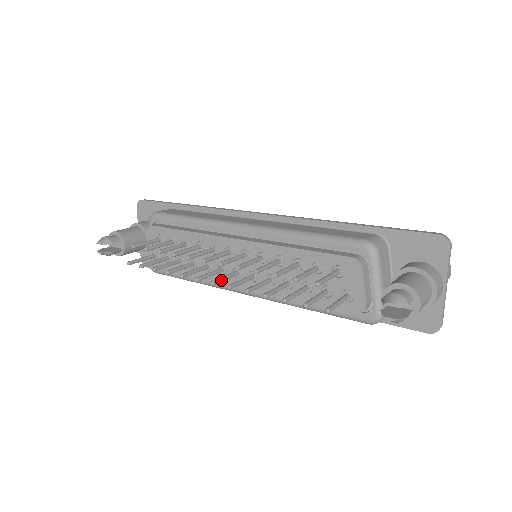
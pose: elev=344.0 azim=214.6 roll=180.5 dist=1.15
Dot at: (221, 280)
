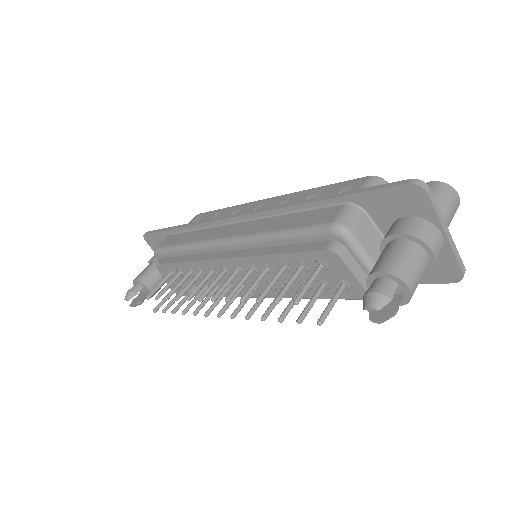
Dot at: (226, 307)
